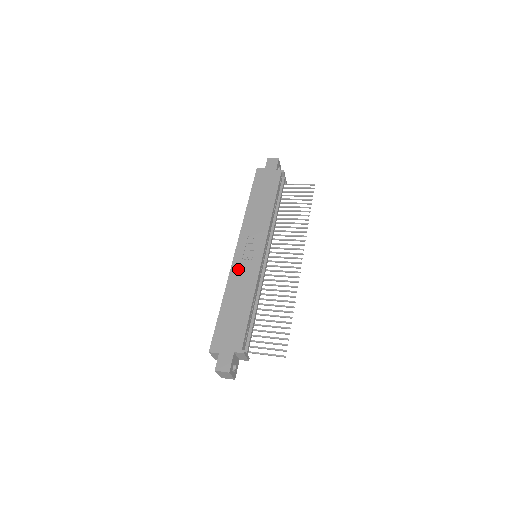
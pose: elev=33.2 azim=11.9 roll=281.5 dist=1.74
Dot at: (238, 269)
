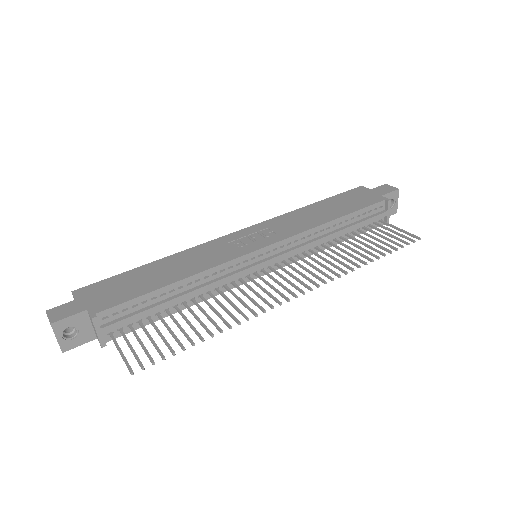
Dot at: (214, 246)
